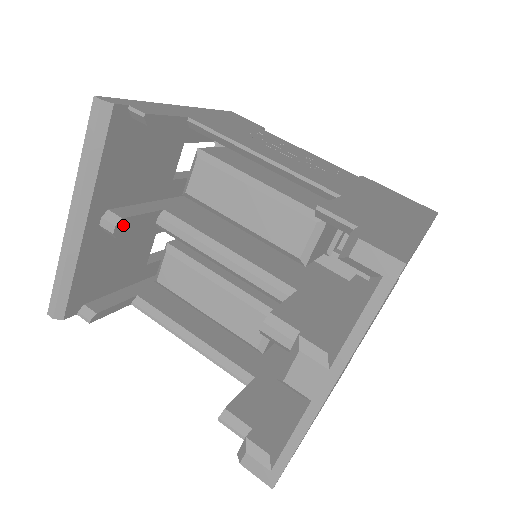
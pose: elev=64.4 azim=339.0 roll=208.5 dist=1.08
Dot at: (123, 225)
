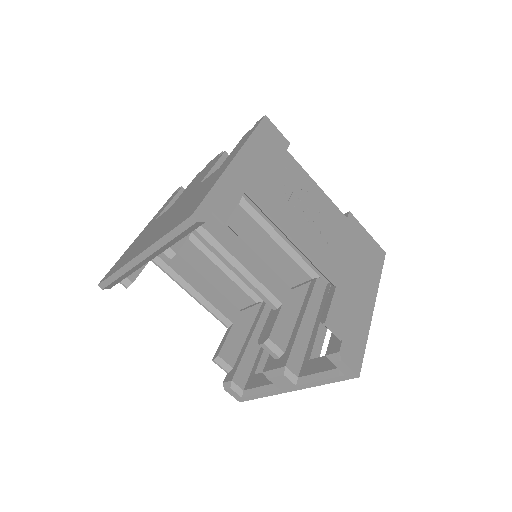
Dot at: (174, 254)
